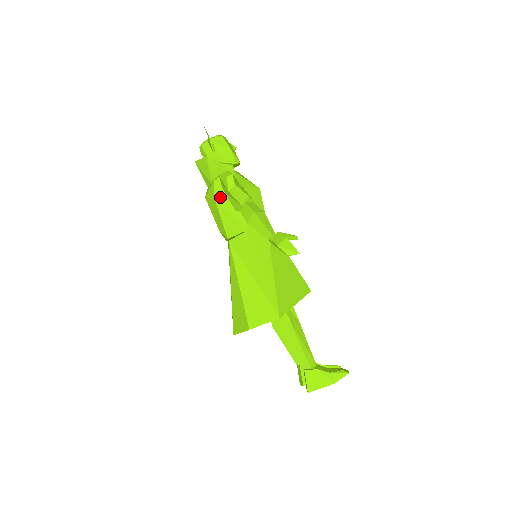
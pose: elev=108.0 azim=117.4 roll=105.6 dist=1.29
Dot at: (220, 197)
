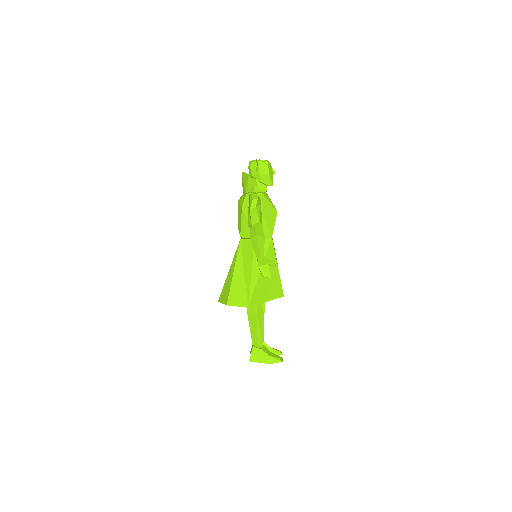
Dot at: (246, 207)
